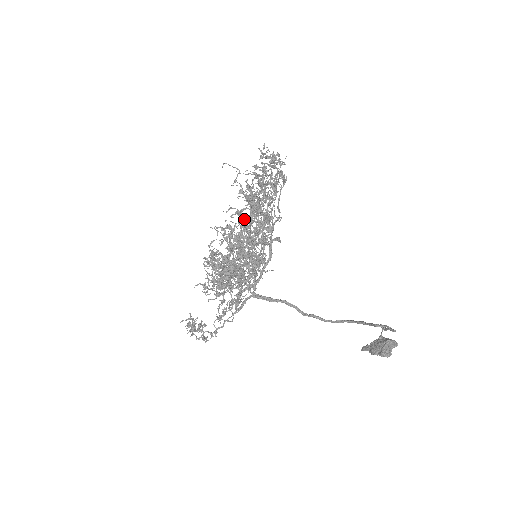
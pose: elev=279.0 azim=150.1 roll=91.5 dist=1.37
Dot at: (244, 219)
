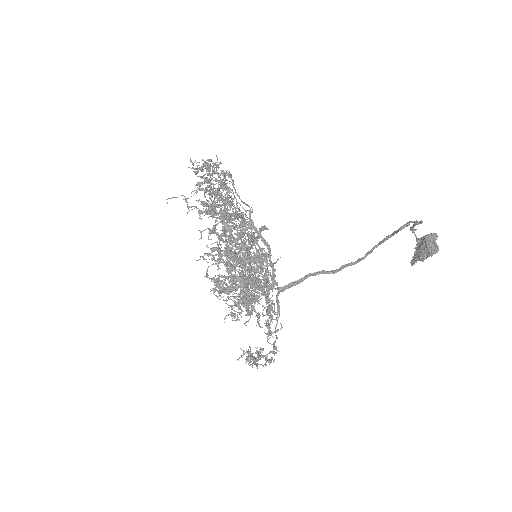
Dot at: (221, 233)
